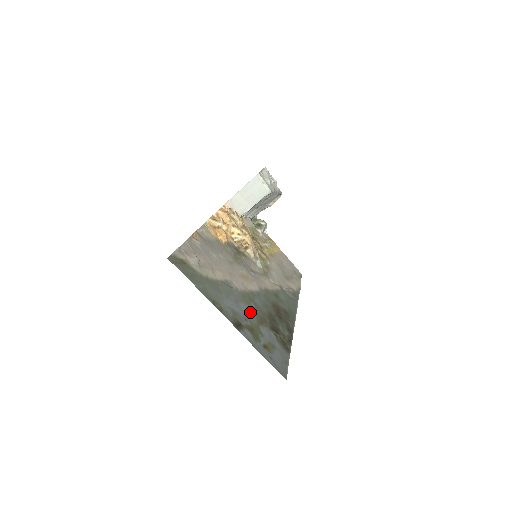
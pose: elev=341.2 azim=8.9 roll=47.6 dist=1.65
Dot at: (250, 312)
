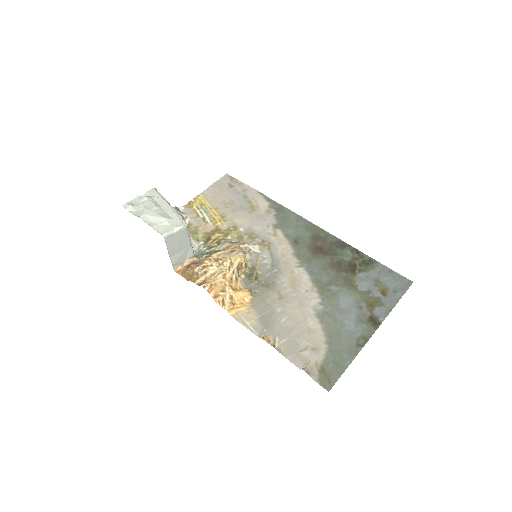
Dot at: (346, 297)
